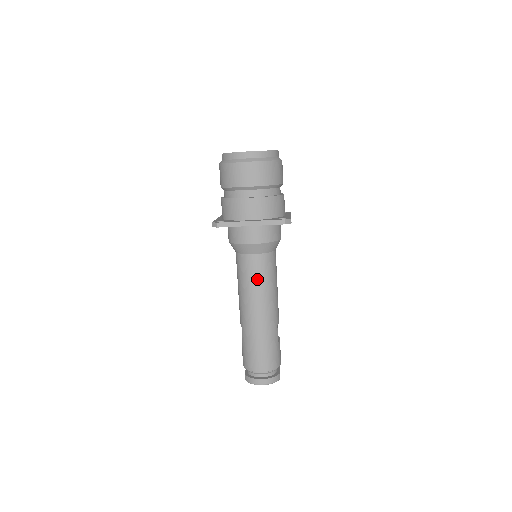
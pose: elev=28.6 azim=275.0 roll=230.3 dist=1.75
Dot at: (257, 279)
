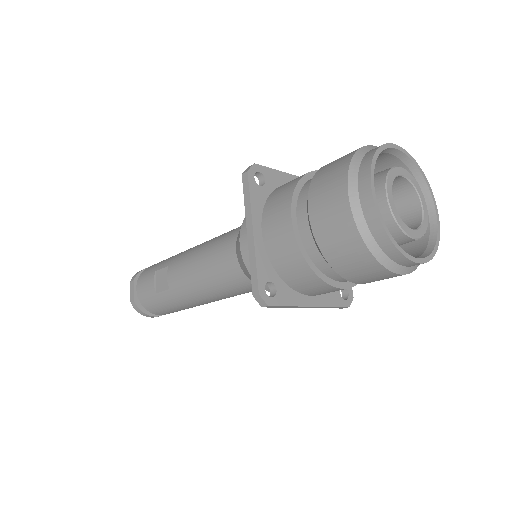
Dot at: occluded
